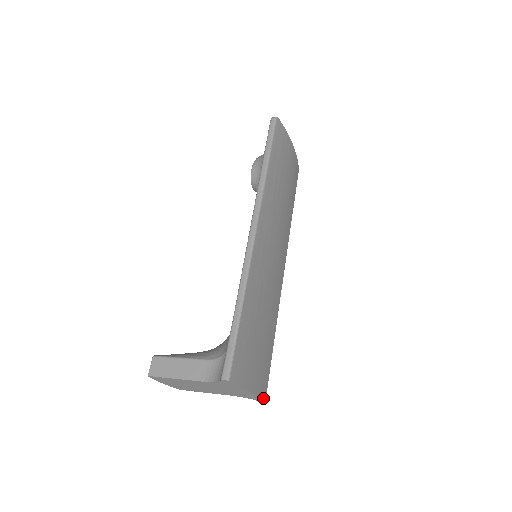
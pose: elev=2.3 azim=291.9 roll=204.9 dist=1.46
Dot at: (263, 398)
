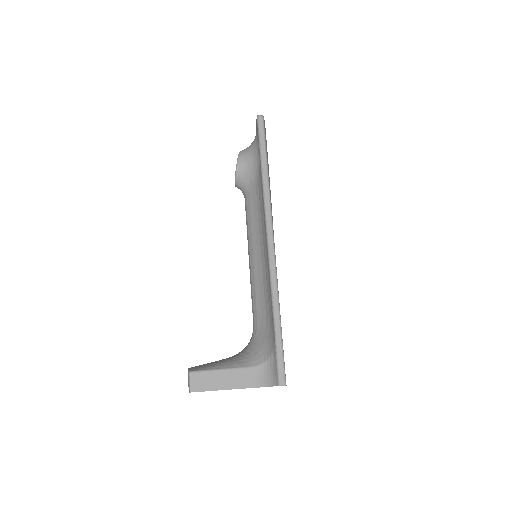
Dot at: occluded
